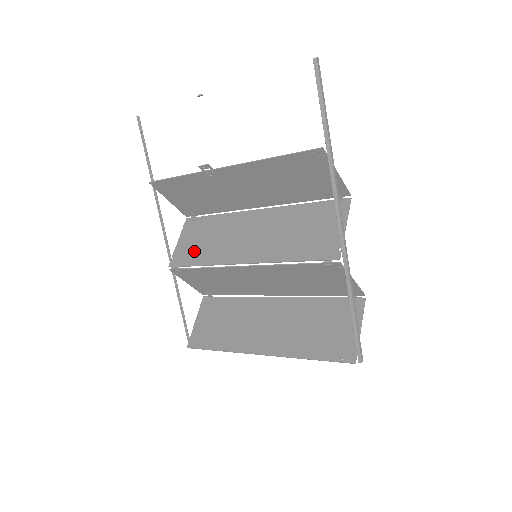
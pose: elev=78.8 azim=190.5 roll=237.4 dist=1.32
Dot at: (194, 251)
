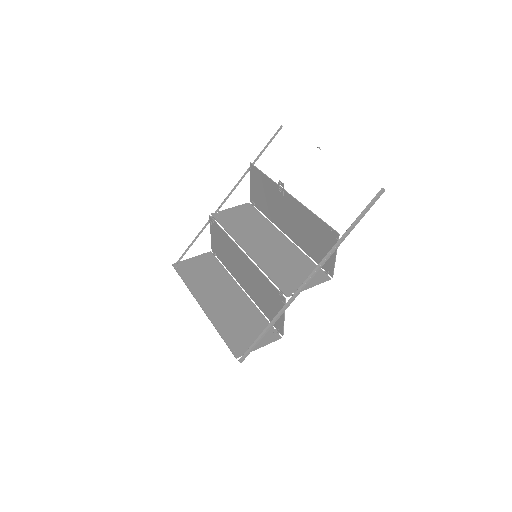
Dot at: (232, 220)
